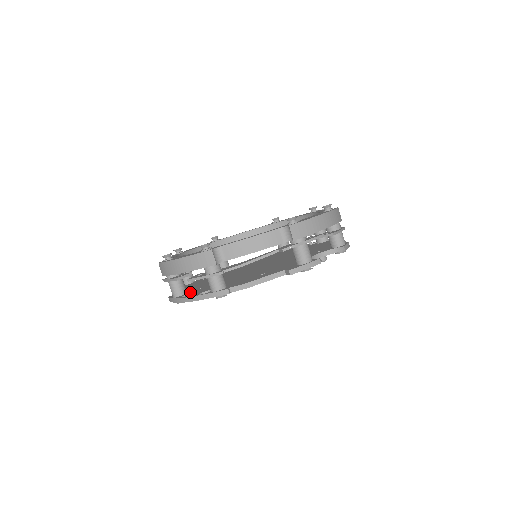
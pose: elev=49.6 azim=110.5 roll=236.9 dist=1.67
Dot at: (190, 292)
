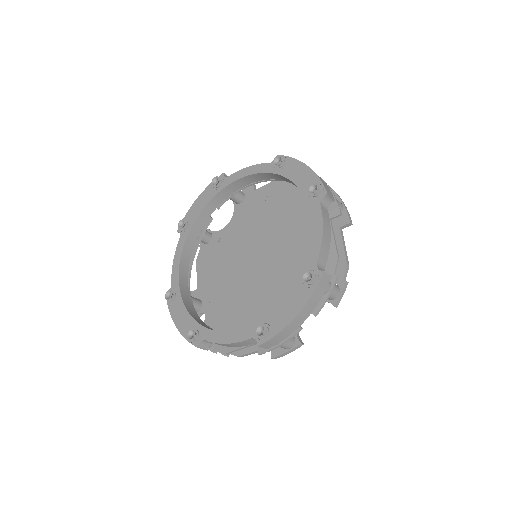
Dot at: (203, 308)
